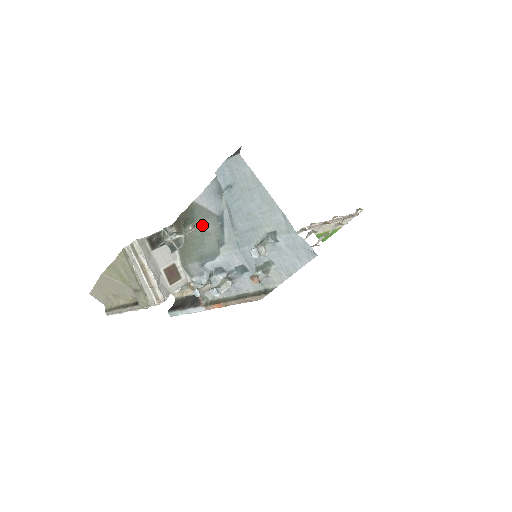
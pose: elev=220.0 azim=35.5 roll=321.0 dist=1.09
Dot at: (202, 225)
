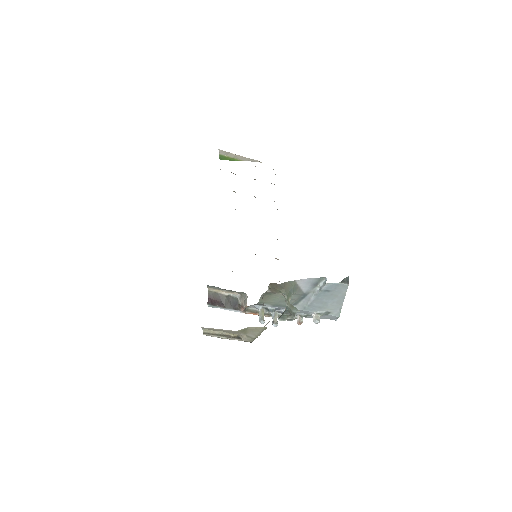
Dot at: (292, 295)
